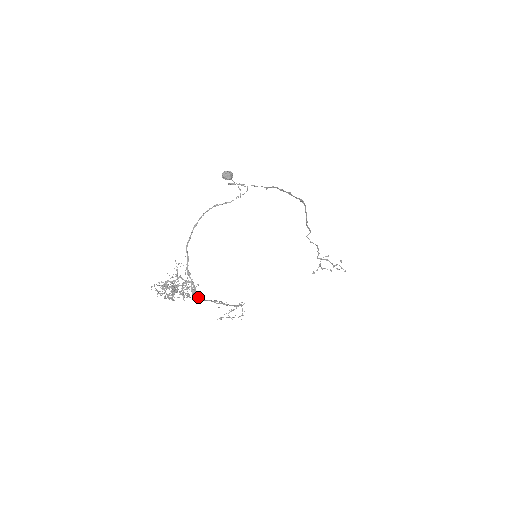
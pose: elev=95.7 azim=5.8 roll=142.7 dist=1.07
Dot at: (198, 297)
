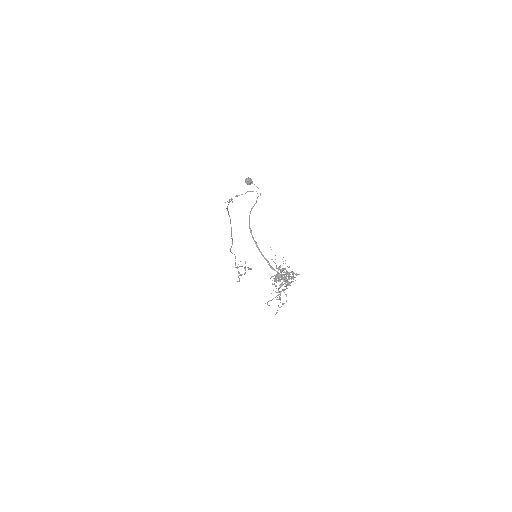
Dot at: occluded
